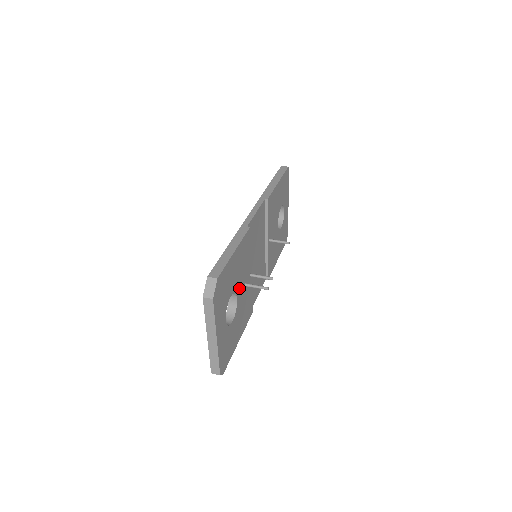
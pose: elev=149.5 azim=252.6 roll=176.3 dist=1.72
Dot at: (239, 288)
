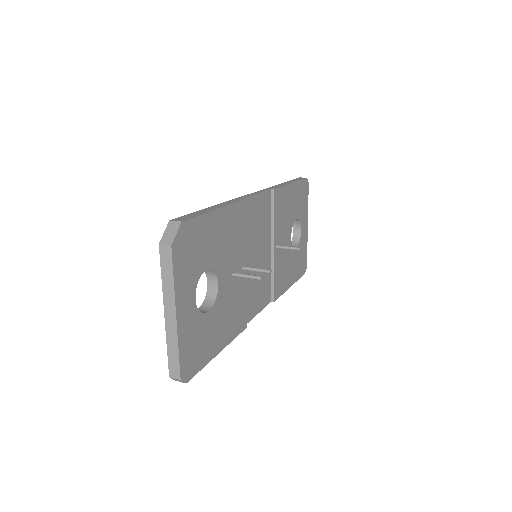
Dot at: (222, 271)
